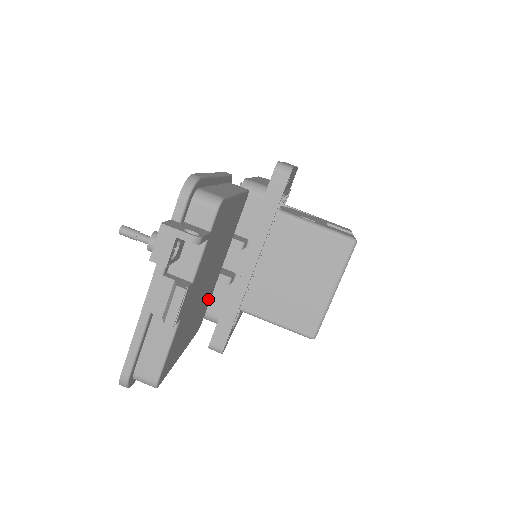
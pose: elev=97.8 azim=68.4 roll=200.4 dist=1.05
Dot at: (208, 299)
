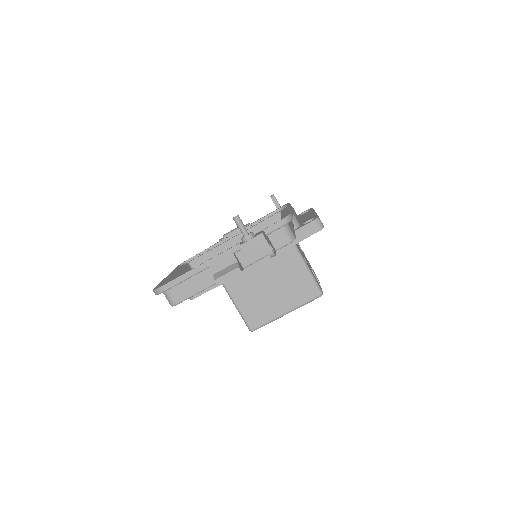
Dot at: occluded
